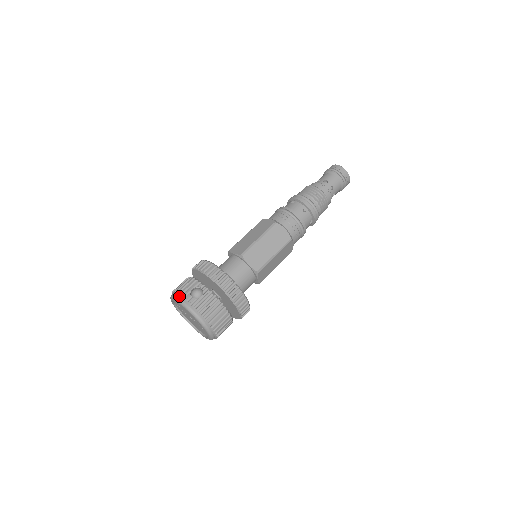
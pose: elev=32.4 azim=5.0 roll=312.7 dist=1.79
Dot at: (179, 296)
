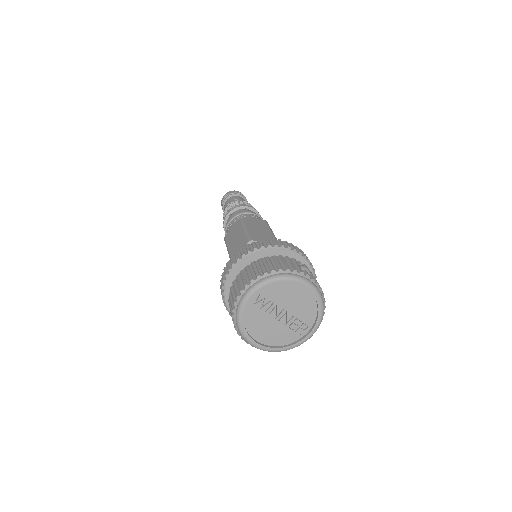
Dot at: (296, 272)
